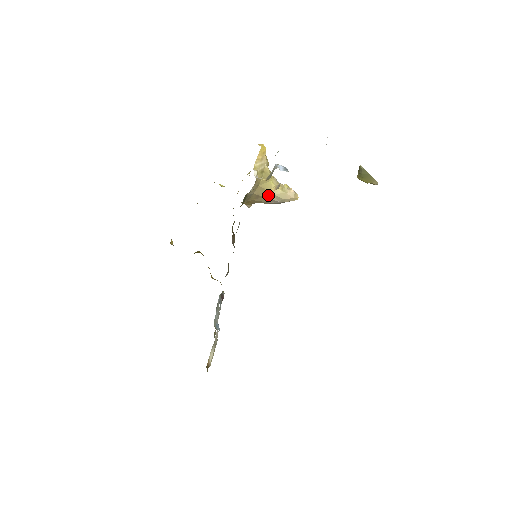
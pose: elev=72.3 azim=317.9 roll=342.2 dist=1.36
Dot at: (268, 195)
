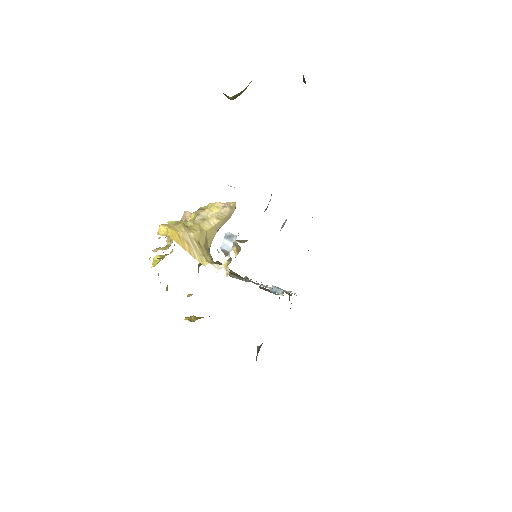
Dot at: (215, 234)
